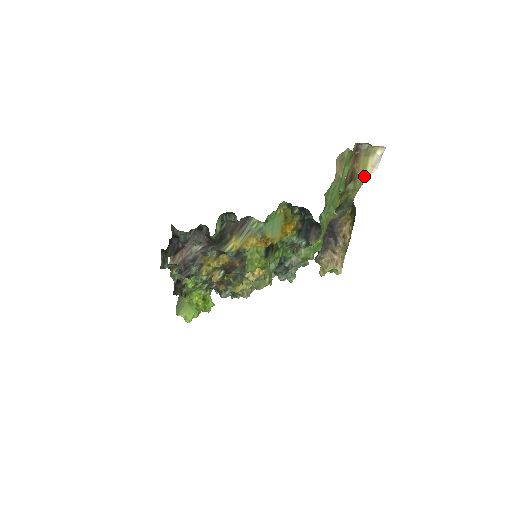
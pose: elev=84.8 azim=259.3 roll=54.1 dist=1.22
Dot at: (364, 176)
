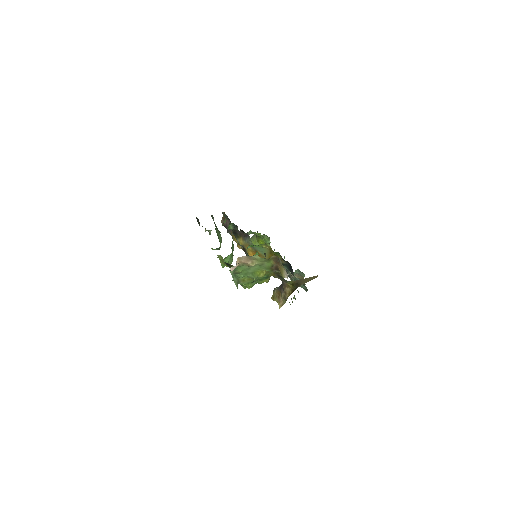
Dot at: (283, 275)
